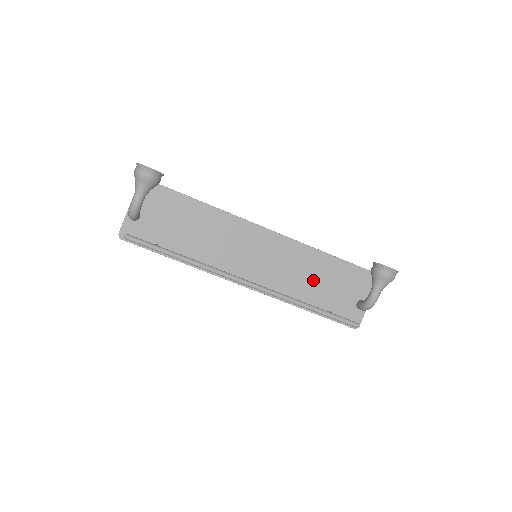
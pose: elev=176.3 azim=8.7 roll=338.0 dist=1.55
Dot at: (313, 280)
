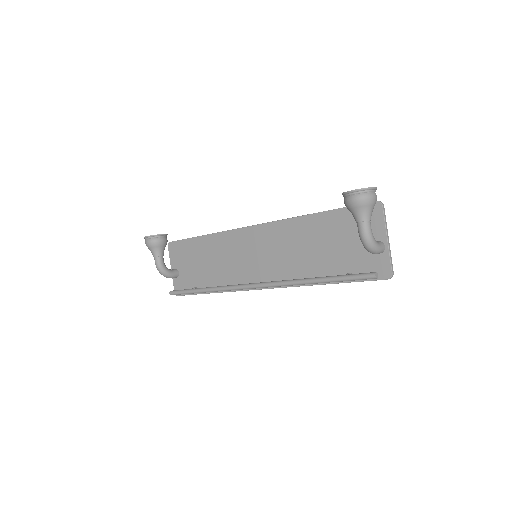
Dot at: (316, 249)
